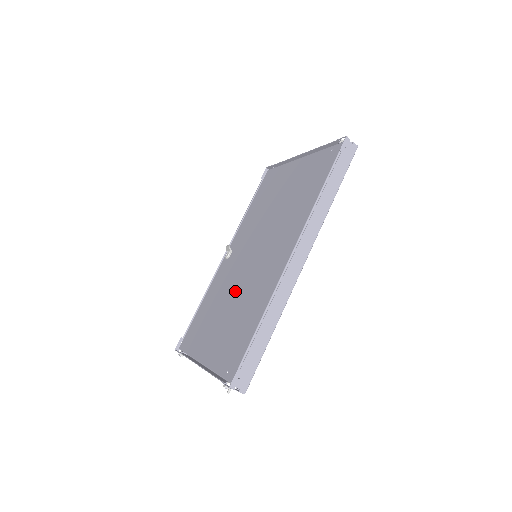
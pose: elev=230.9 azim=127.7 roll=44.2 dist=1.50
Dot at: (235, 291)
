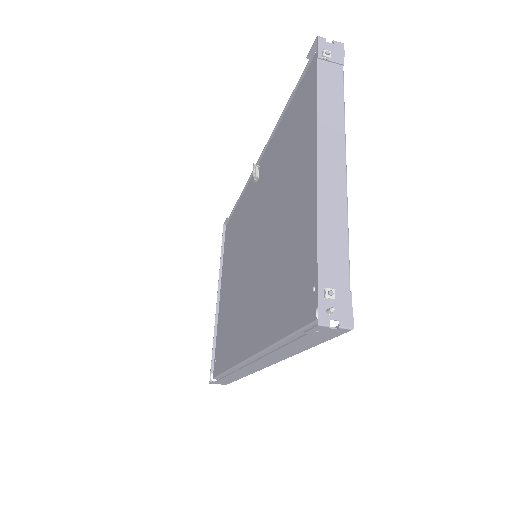
Dot at: (238, 271)
